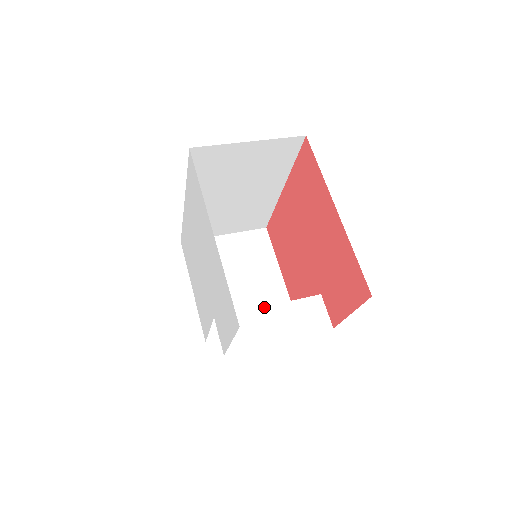
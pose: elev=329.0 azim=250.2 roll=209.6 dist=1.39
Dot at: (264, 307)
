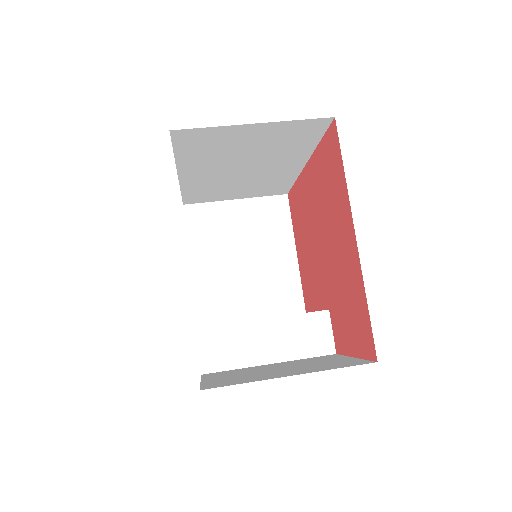
Dot at: (257, 320)
